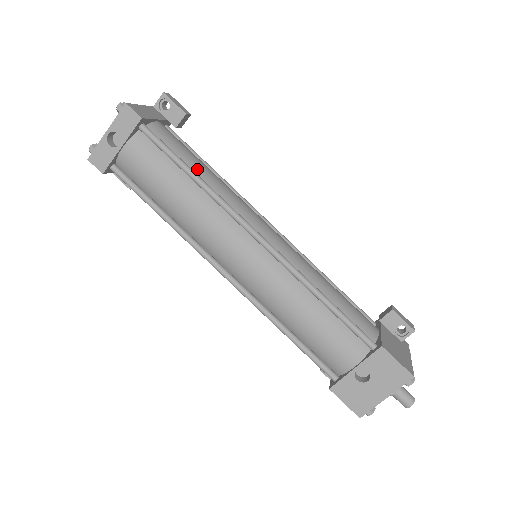
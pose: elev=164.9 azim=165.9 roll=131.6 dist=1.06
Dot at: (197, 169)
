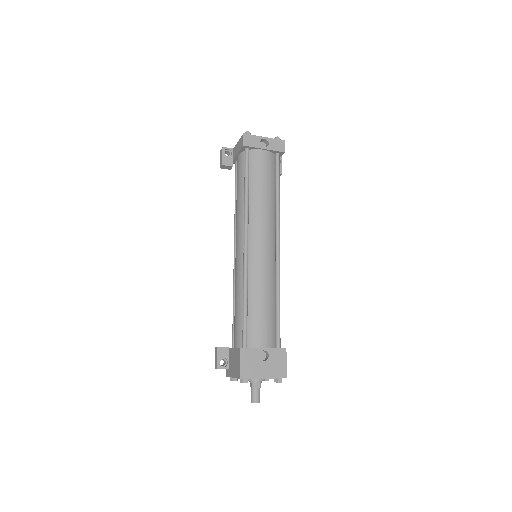
Dot at: occluded
